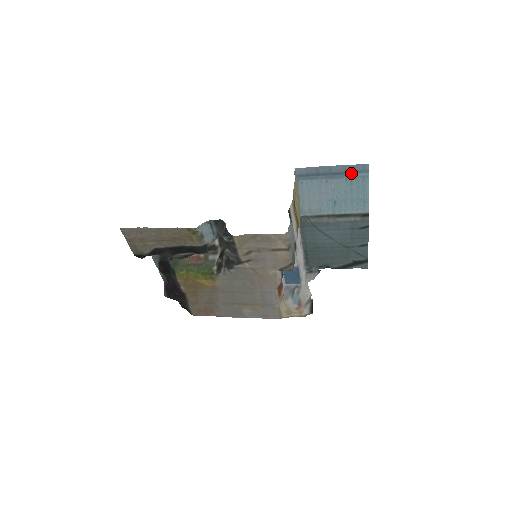
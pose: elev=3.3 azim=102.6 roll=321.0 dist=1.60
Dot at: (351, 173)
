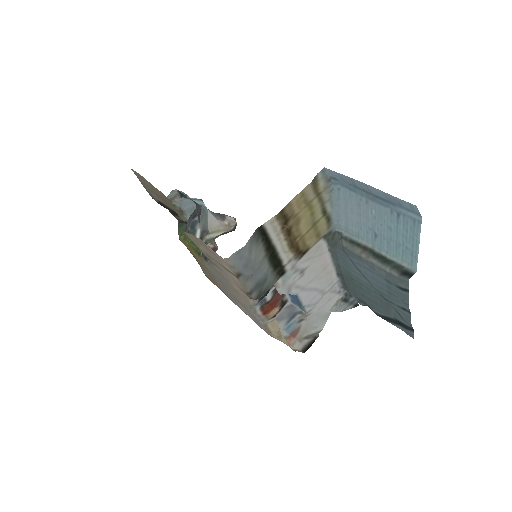
Dot at: (398, 206)
